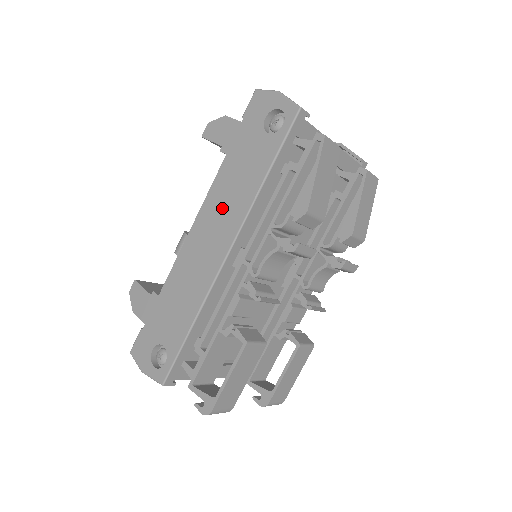
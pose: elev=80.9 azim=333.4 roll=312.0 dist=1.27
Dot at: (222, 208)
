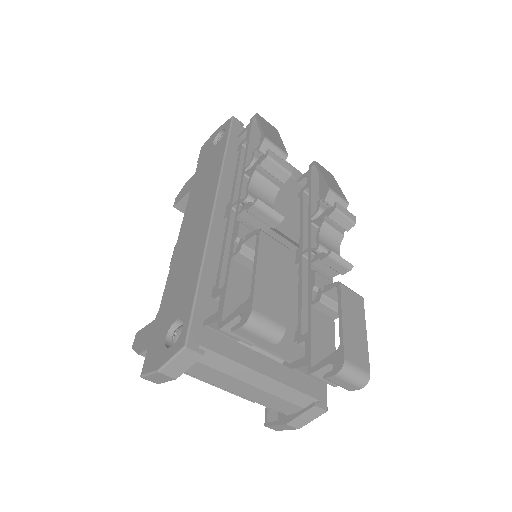
Dot at: (199, 198)
